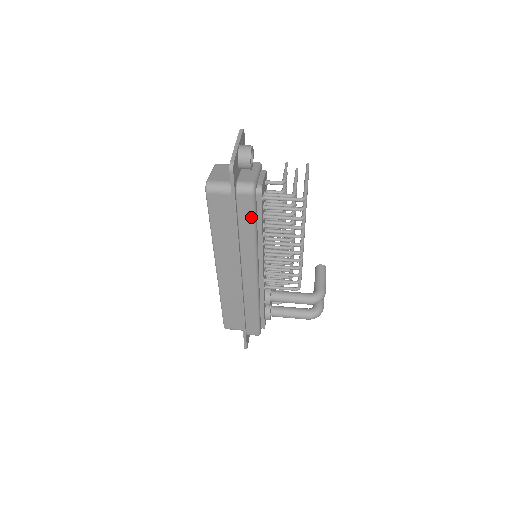
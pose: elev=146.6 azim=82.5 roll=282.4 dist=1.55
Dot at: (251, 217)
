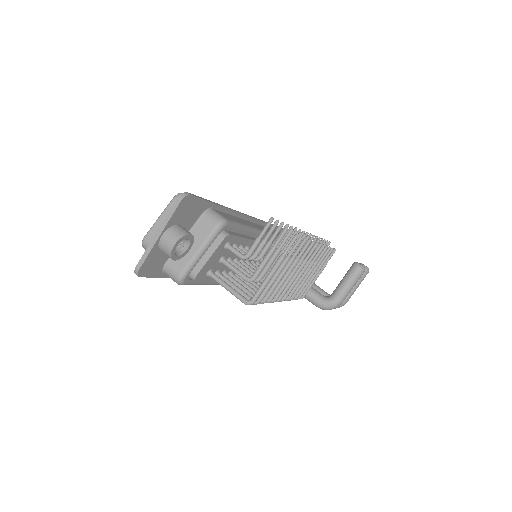
Dot at: occluded
